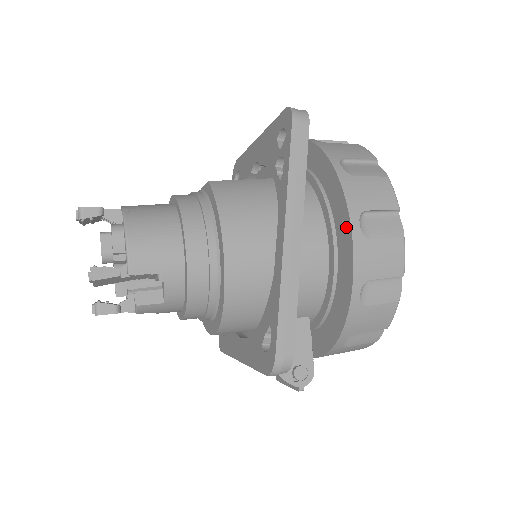
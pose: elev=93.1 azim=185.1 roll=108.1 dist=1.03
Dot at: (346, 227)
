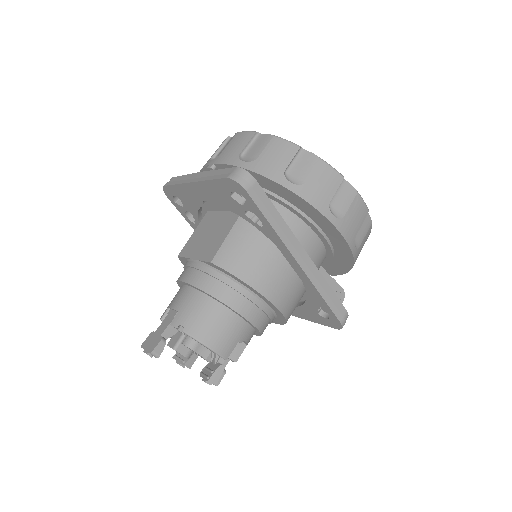
Dot at: (326, 222)
